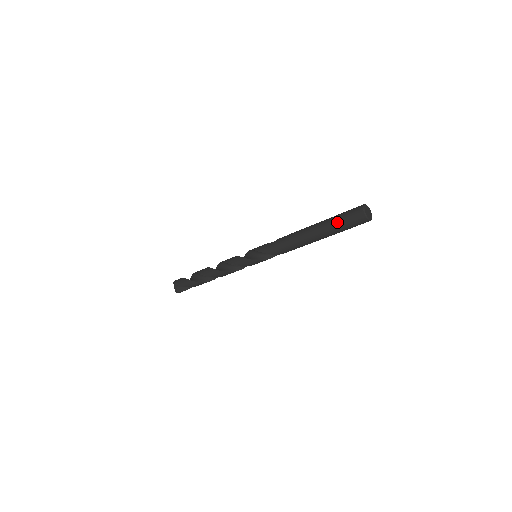
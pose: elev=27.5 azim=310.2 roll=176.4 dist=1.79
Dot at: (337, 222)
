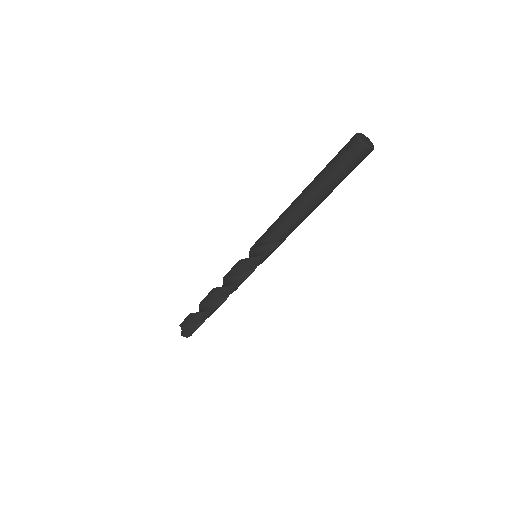
Dot at: (330, 165)
